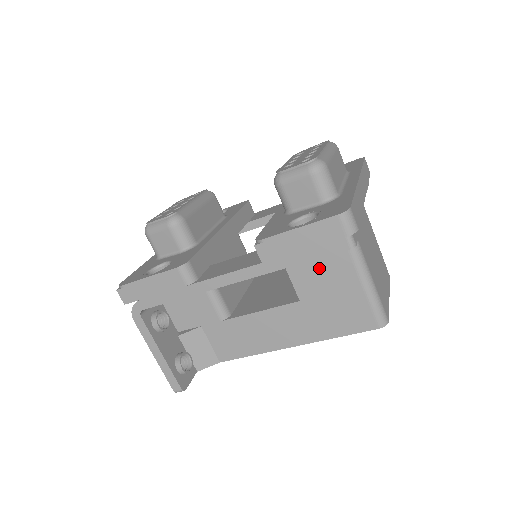
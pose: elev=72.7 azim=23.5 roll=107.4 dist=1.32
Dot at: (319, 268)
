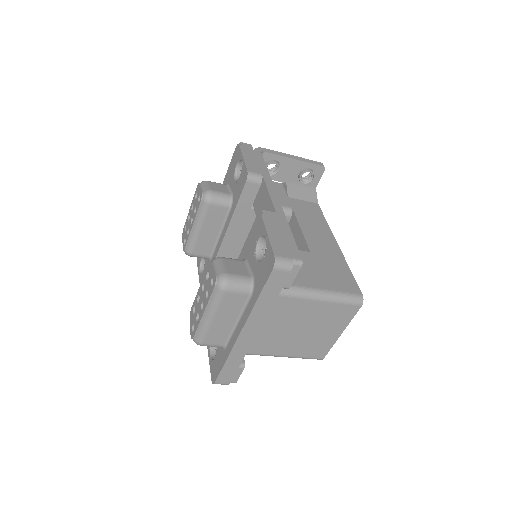
Dot at: occluded
